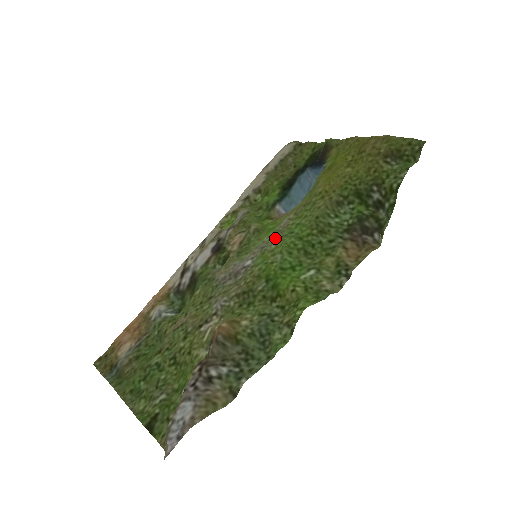
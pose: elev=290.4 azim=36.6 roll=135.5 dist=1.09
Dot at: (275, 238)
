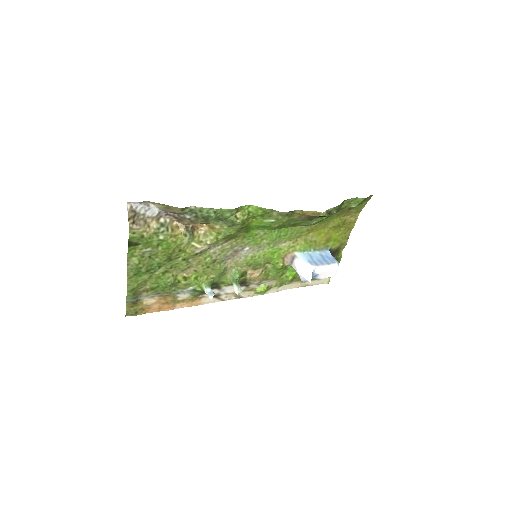
Dot at: (270, 244)
